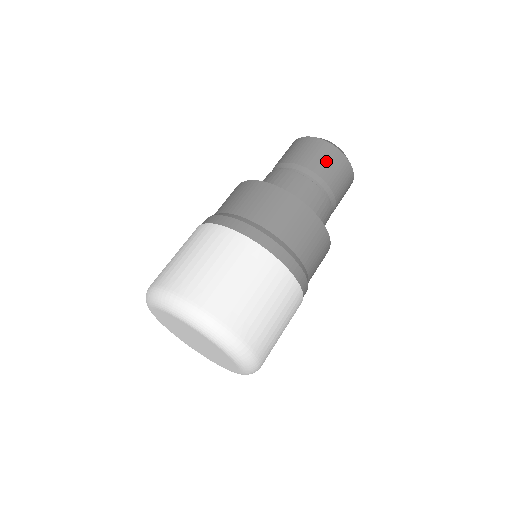
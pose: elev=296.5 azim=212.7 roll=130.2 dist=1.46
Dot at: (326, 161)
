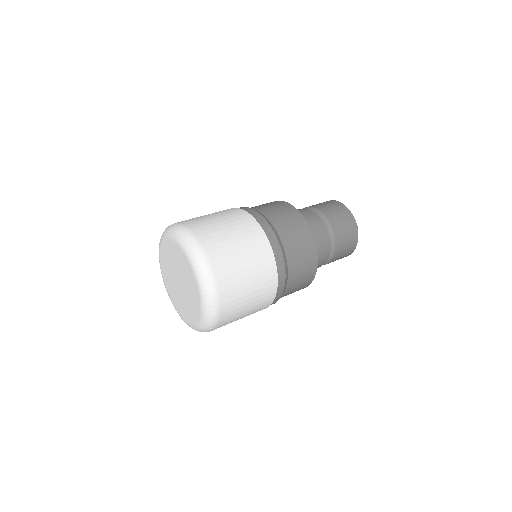
Dot at: (344, 227)
